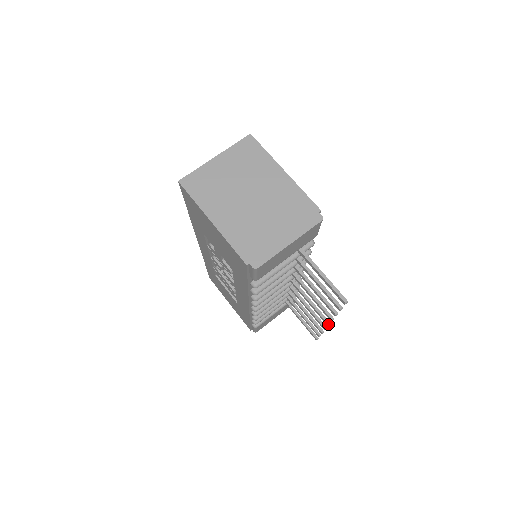
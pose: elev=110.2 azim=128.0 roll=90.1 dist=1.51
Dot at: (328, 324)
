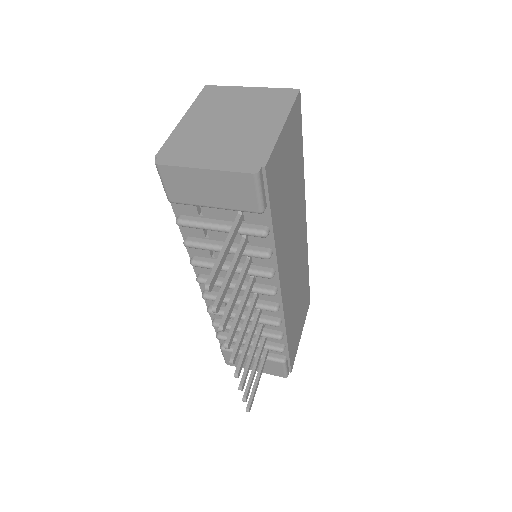
Dot at: (230, 360)
